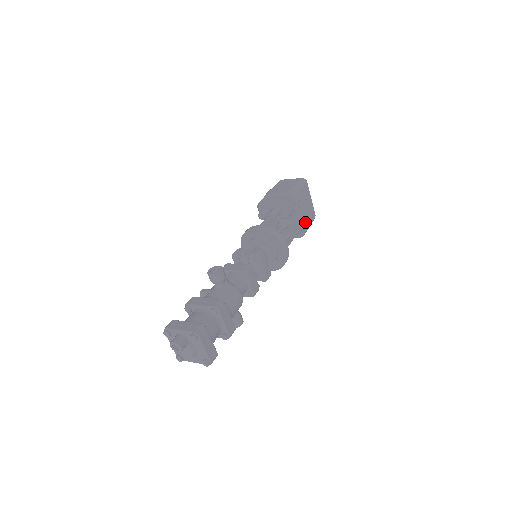
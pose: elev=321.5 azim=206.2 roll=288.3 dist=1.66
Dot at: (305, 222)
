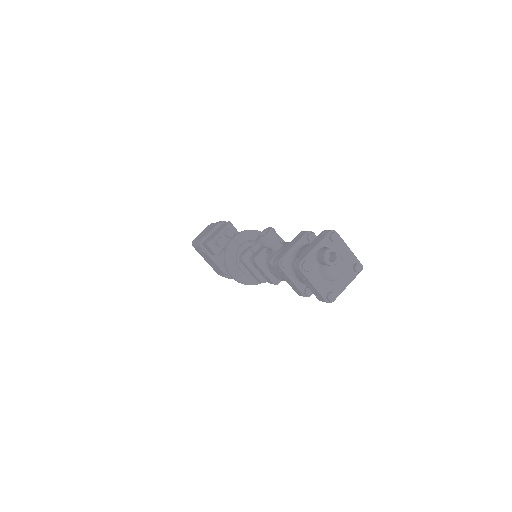
Dot at: occluded
